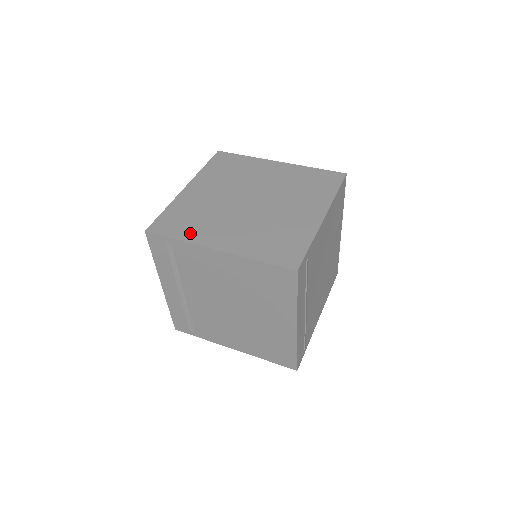
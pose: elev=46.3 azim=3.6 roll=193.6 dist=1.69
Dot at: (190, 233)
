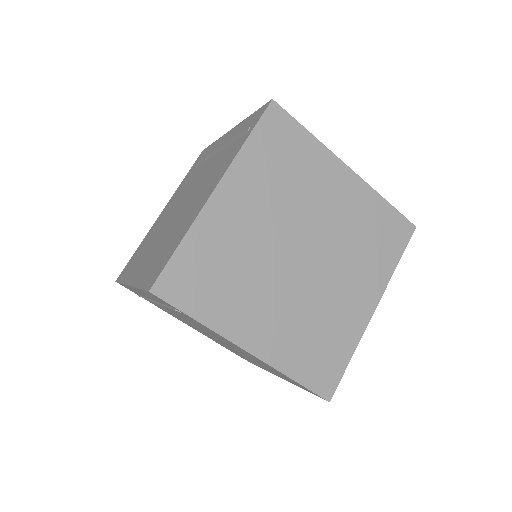
Dot at: (216, 310)
